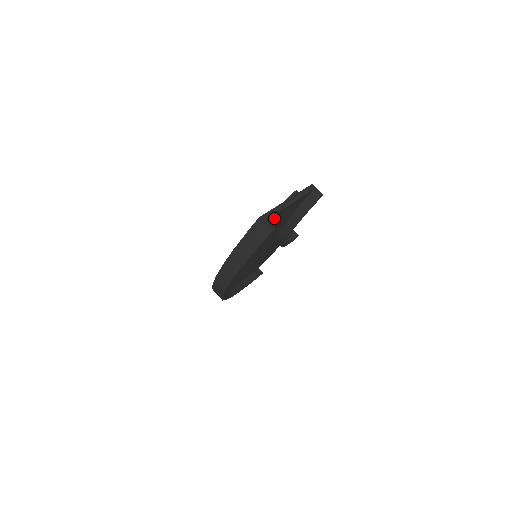
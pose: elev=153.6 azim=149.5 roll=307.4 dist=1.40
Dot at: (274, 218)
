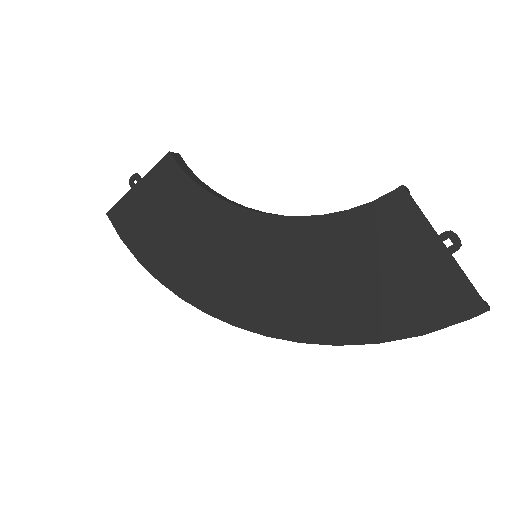
Dot at: (446, 278)
